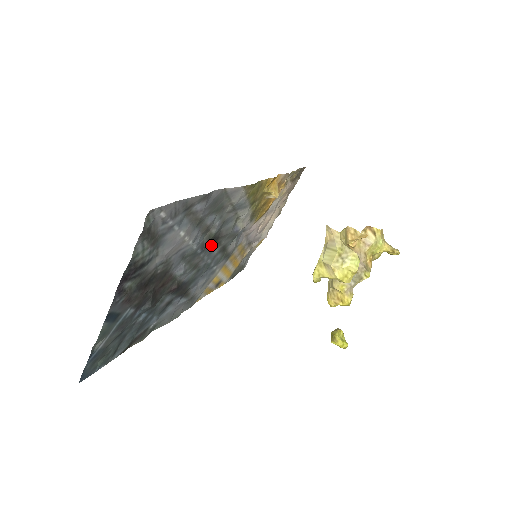
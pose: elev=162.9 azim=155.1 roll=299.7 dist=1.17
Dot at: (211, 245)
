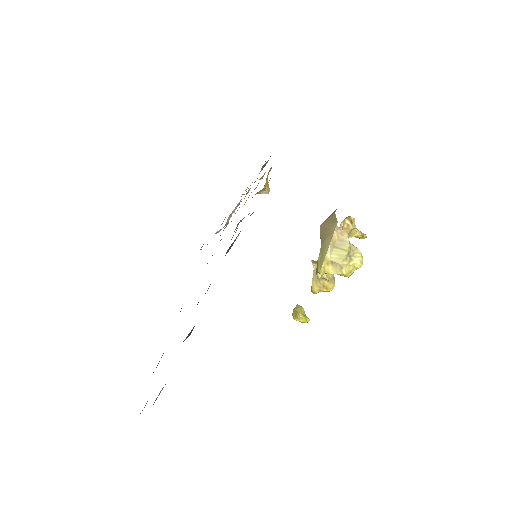
Dot at: occluded
